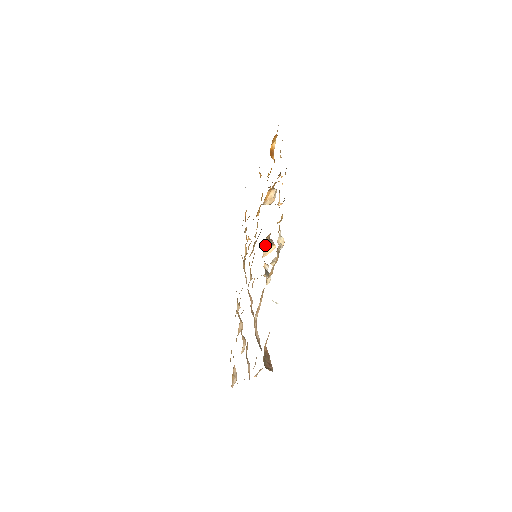
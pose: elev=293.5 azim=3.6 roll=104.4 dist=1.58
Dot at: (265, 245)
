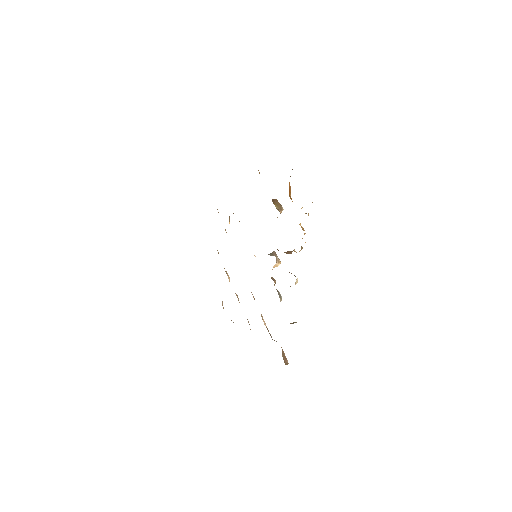
Dot at: occluded
